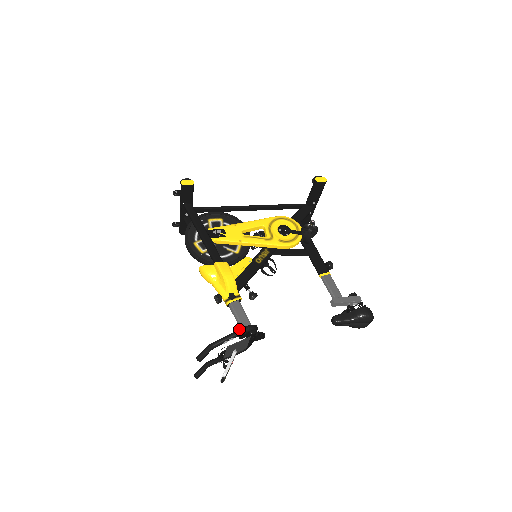
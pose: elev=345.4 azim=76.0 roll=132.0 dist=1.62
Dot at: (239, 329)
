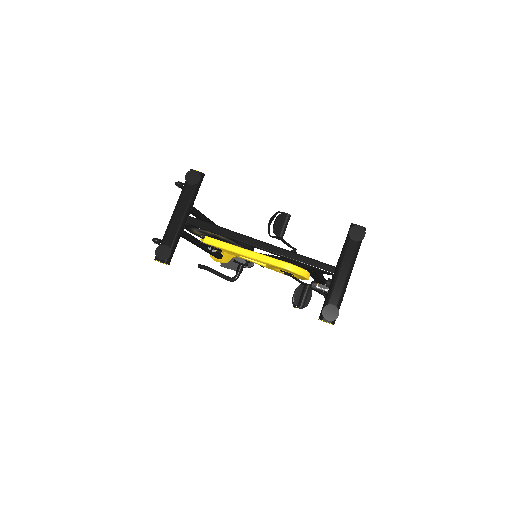
Dot at: (224, 278)
